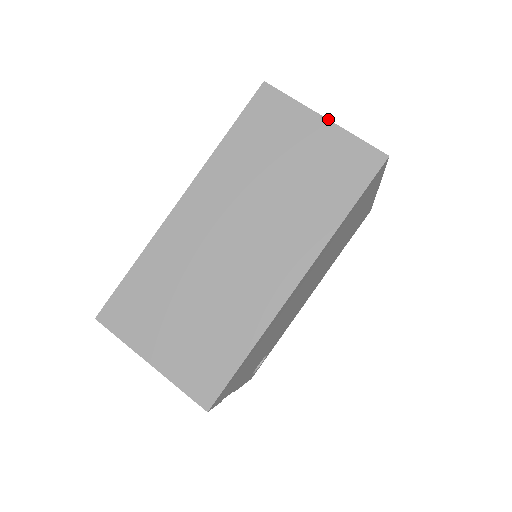
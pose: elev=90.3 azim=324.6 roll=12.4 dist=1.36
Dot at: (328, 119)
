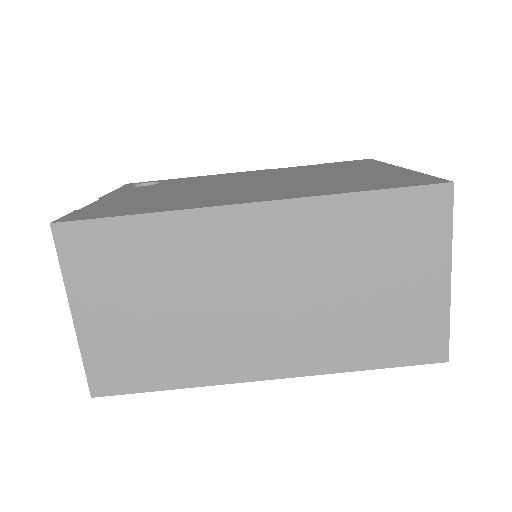
Dot at: occluded
